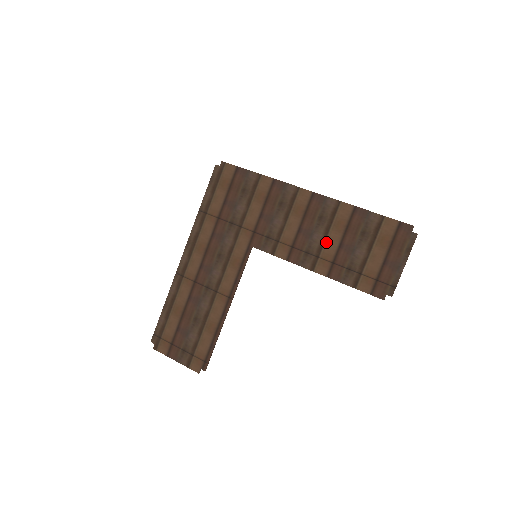
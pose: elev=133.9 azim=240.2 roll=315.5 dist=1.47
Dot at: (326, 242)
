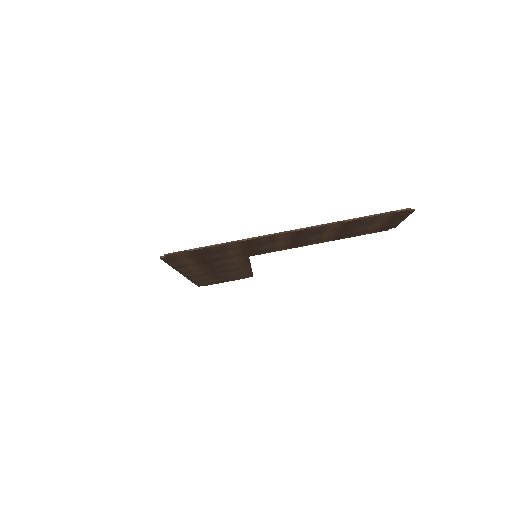
Dot at: (322, 237)
